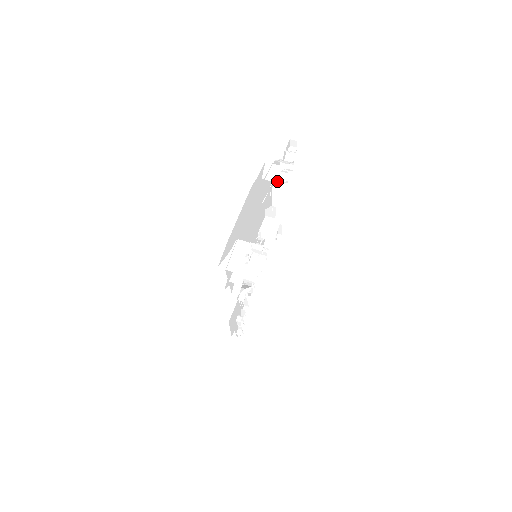
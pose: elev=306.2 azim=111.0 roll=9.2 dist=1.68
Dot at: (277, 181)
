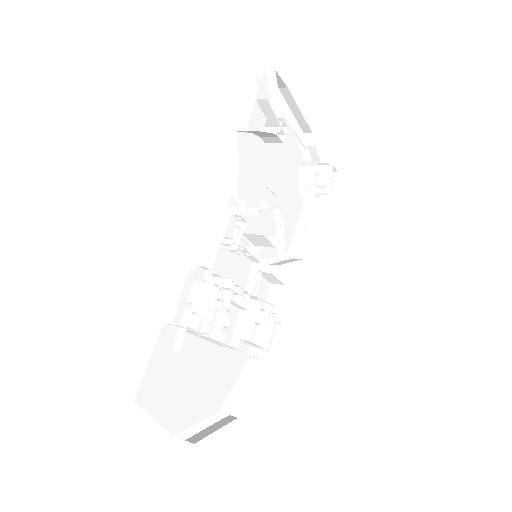
Dot at: occluded
